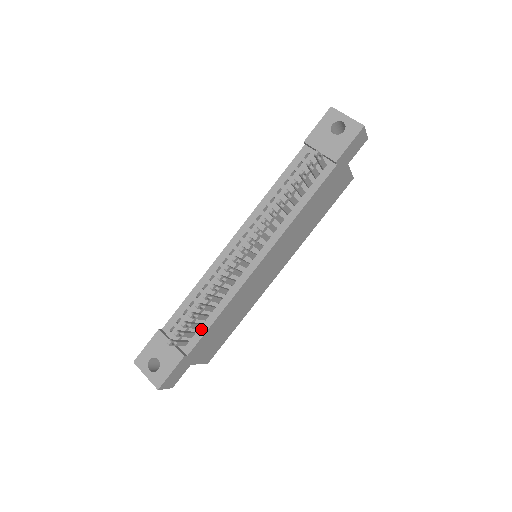
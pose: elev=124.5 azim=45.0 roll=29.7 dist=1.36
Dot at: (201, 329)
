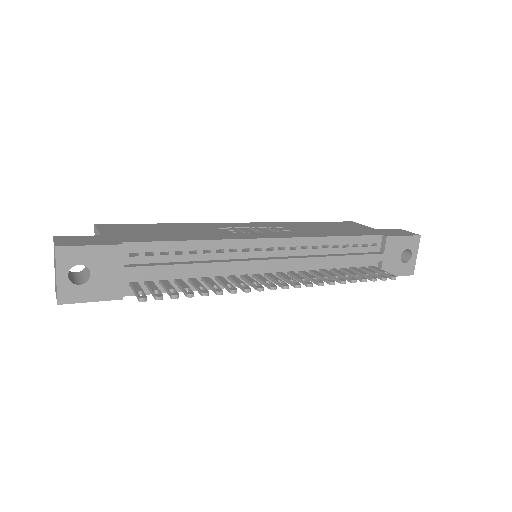
Dot at: occluded
